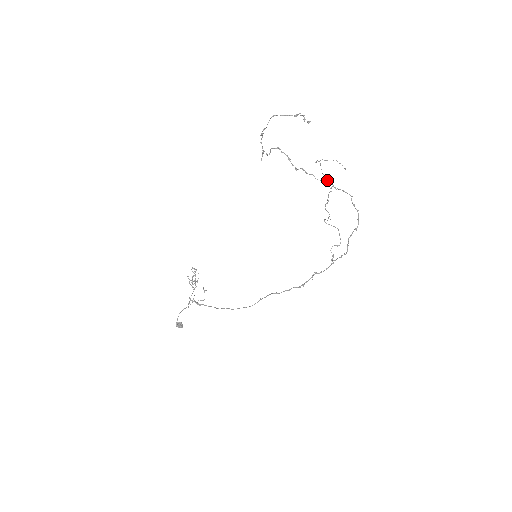
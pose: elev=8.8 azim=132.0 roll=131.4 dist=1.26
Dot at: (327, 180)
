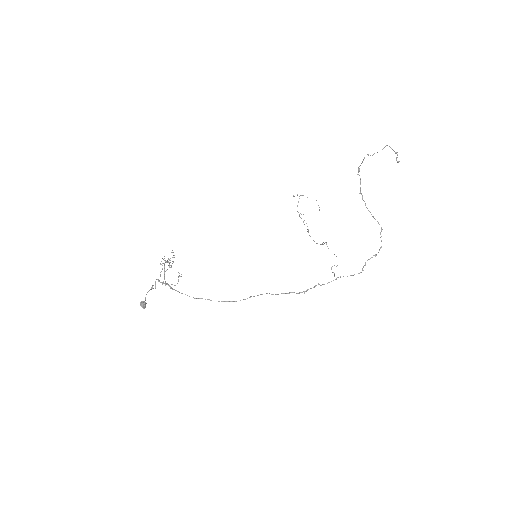
Dot at: occluded
